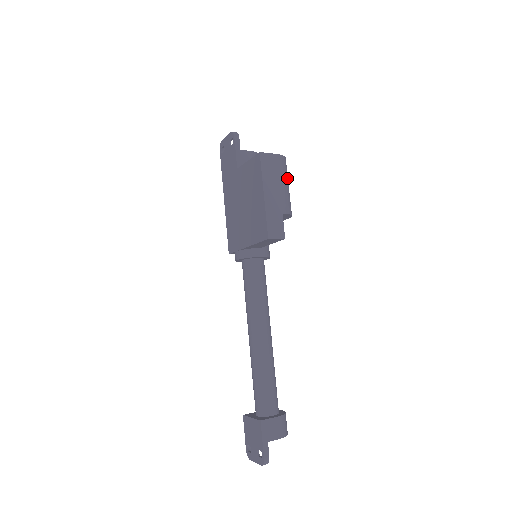
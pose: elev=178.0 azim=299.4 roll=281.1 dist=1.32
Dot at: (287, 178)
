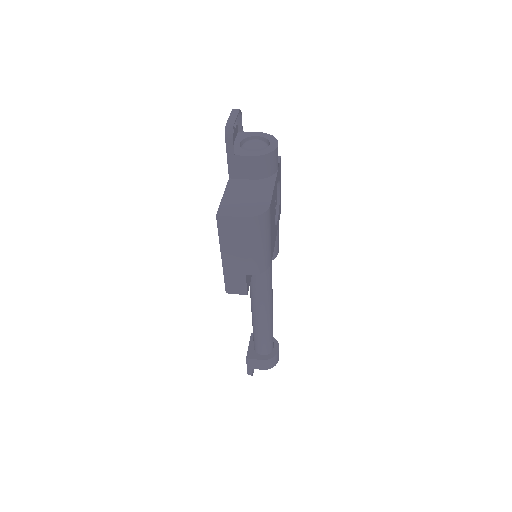
Dot at: (261, 237)
